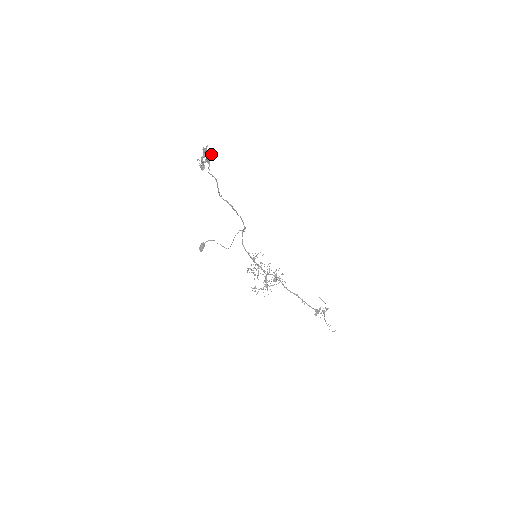
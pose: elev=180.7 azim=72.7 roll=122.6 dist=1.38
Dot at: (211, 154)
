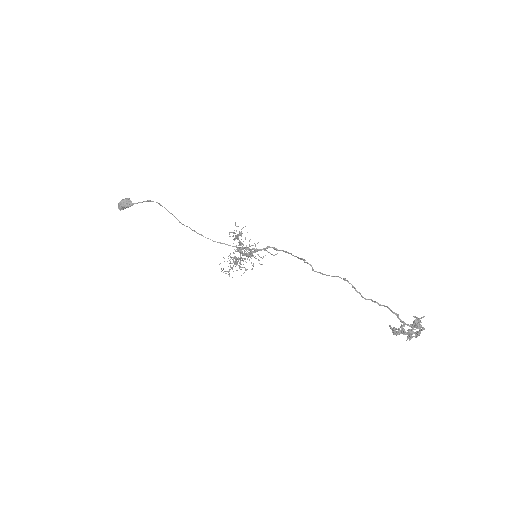
Dot at: occluded
